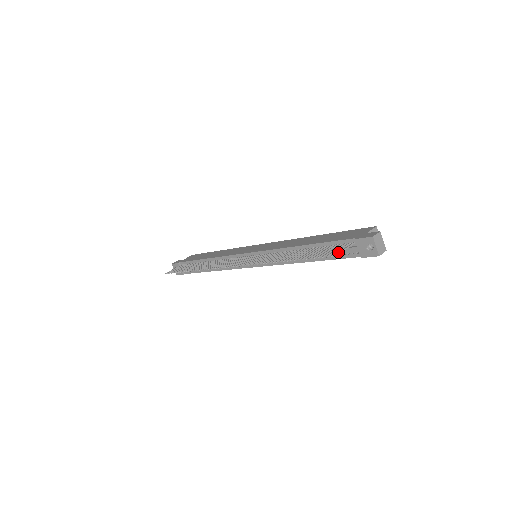
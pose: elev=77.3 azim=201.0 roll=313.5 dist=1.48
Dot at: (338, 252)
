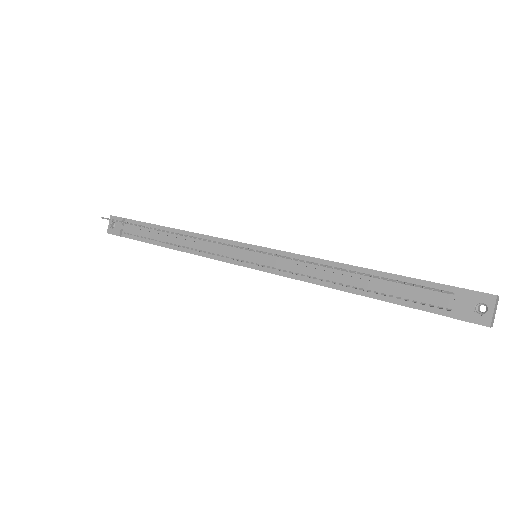
Dot at: (417, 296)
